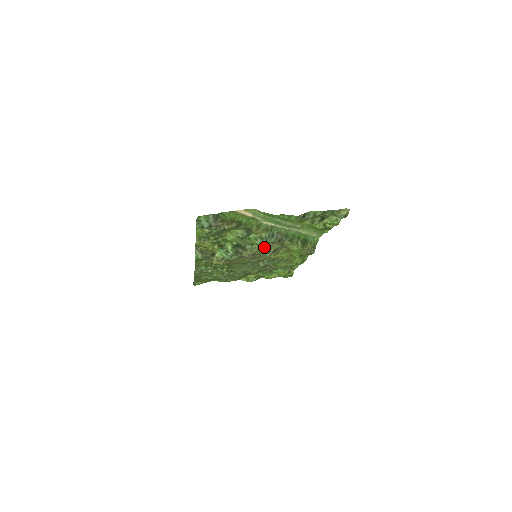
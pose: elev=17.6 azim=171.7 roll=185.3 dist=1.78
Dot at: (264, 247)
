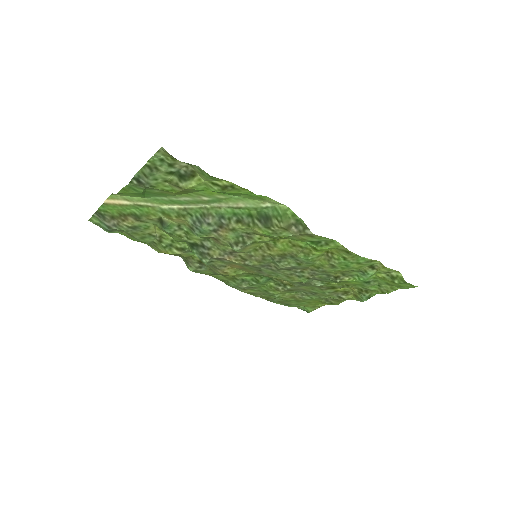
Dot at: (218, 240)
